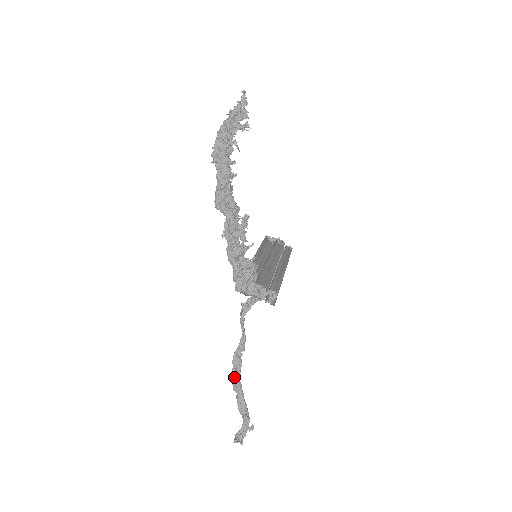
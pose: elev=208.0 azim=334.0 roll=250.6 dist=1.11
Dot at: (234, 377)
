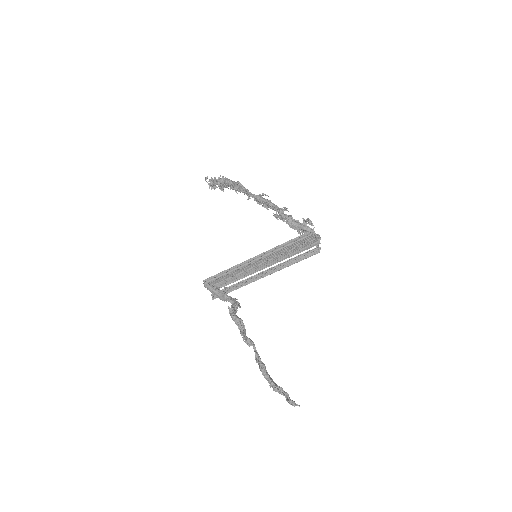
Dot at: (258, 357)
